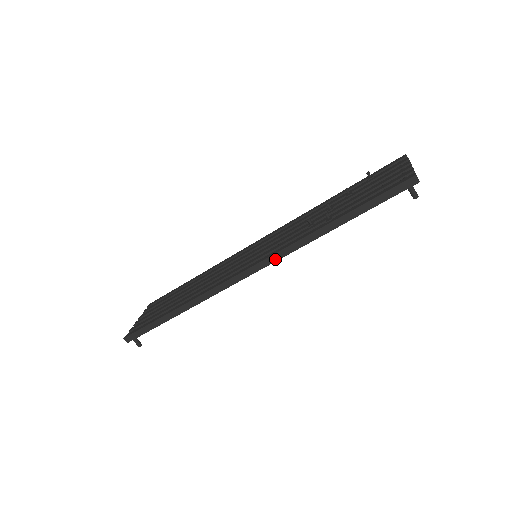
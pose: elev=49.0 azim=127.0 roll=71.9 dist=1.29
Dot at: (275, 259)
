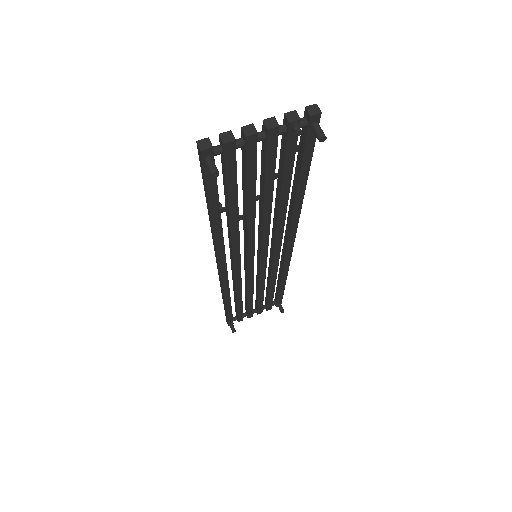
Dot at: (217, 257)
